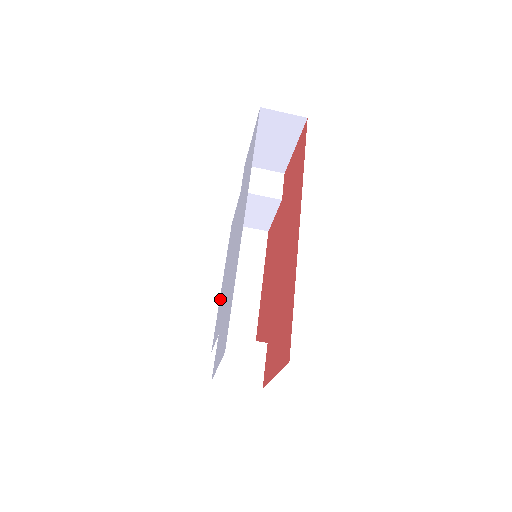
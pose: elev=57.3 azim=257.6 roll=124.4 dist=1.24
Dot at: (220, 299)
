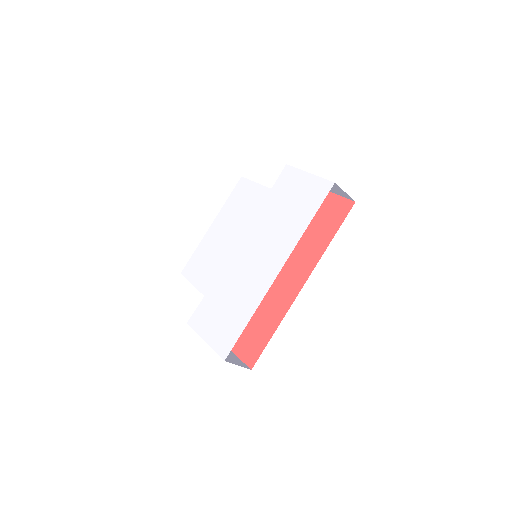
Dot at: (207, 243)
